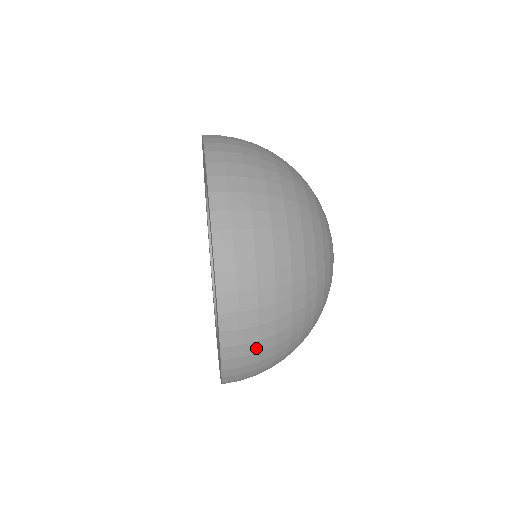
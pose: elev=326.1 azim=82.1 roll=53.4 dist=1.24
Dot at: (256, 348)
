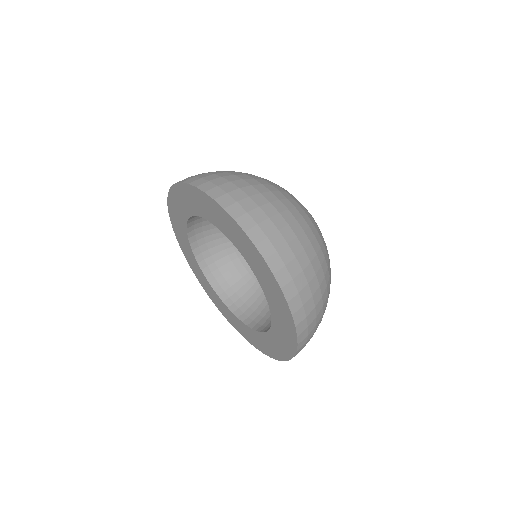
Dot at: (314, 330)
